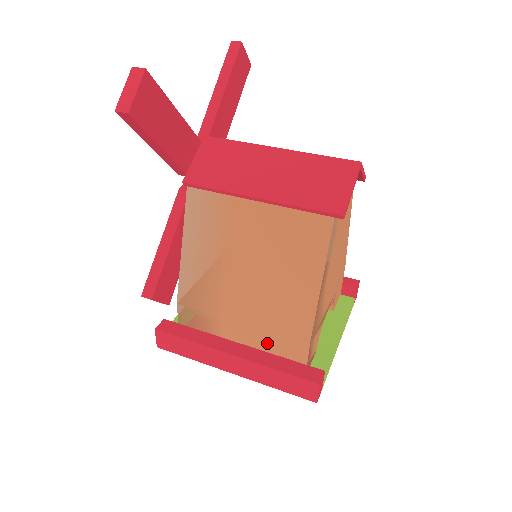
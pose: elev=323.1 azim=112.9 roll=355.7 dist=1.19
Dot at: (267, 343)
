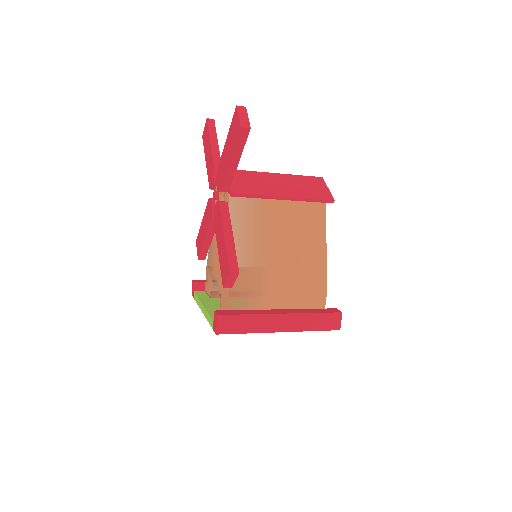
Dot at: (299, 301)
